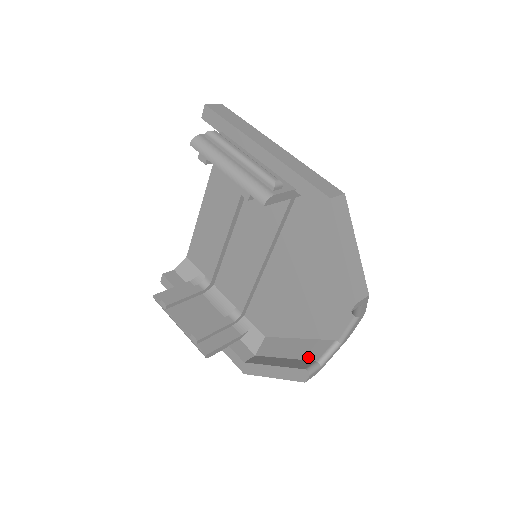
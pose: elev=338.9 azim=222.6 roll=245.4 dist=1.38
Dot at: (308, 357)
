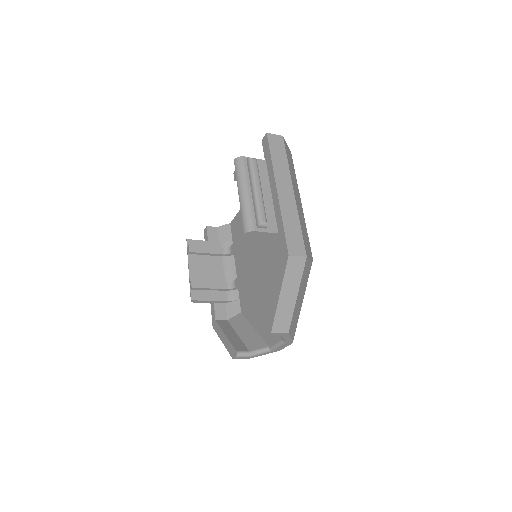
Dot at: (248, 345)
